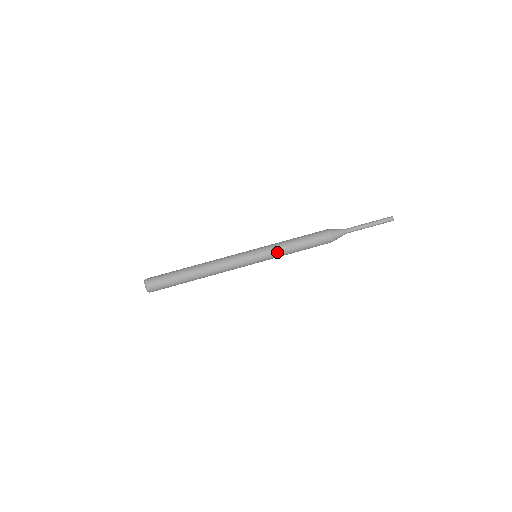
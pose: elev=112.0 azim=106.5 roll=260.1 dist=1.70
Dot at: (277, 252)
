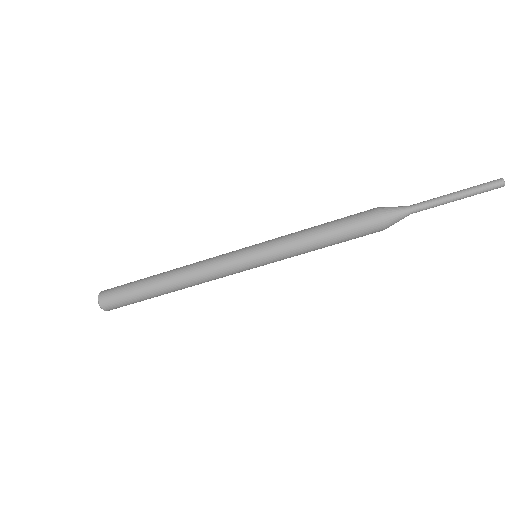
Dot at: (287, 252)
